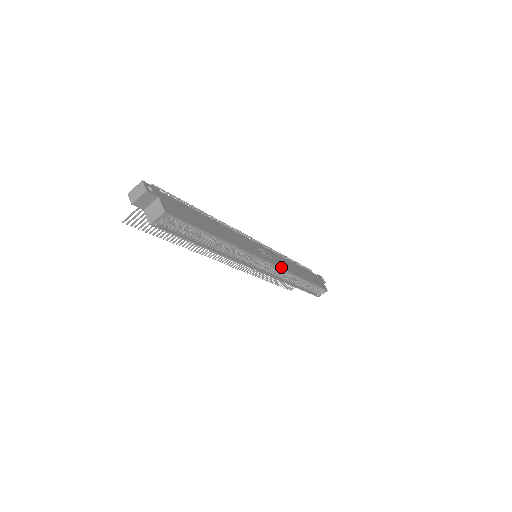
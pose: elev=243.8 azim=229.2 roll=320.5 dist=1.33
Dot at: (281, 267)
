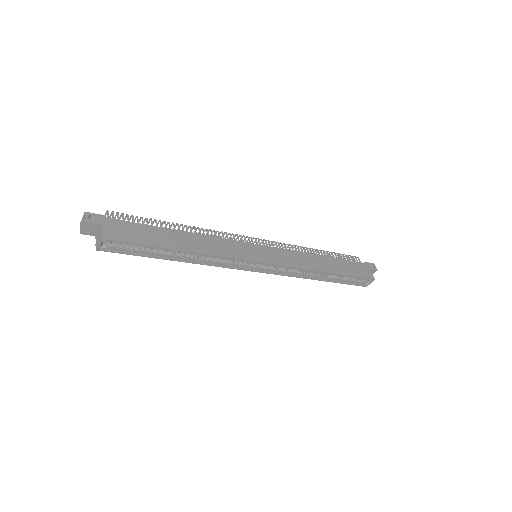
Dot at: (285, 265)
